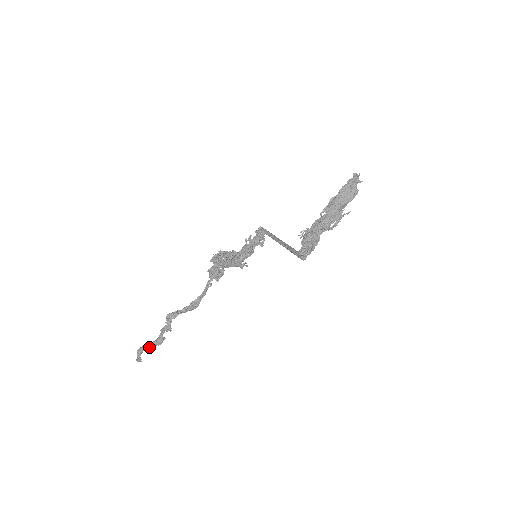
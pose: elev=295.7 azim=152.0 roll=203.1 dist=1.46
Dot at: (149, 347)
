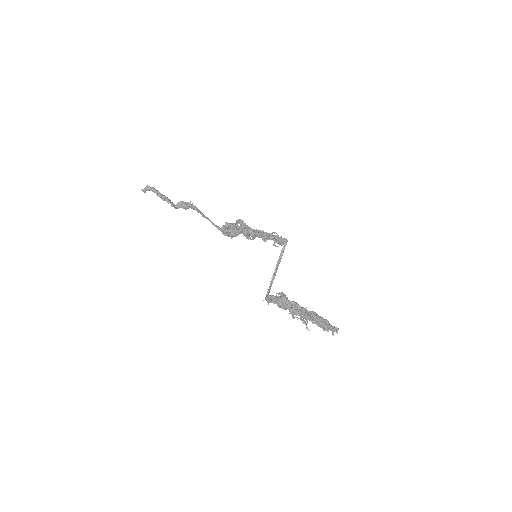
Dot at: (156, 193)
